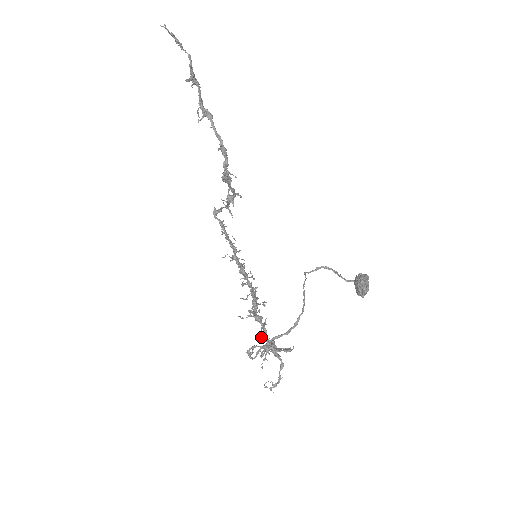
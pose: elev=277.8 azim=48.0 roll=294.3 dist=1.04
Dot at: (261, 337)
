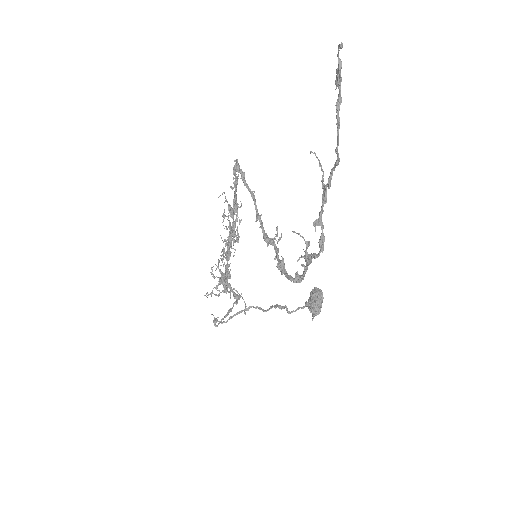
Dot at: (220, 271)
